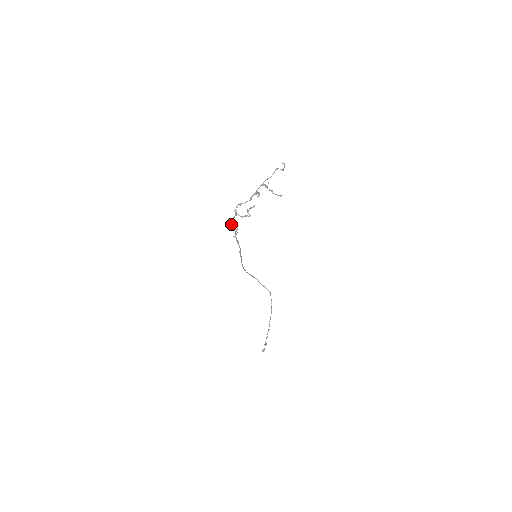
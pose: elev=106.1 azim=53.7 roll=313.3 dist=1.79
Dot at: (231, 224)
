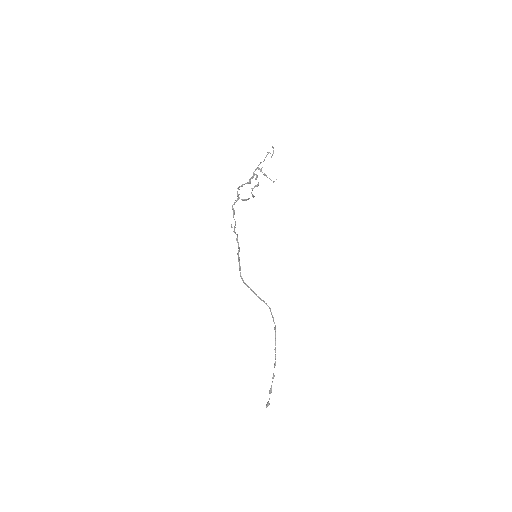
Dot at: (233, 211)
